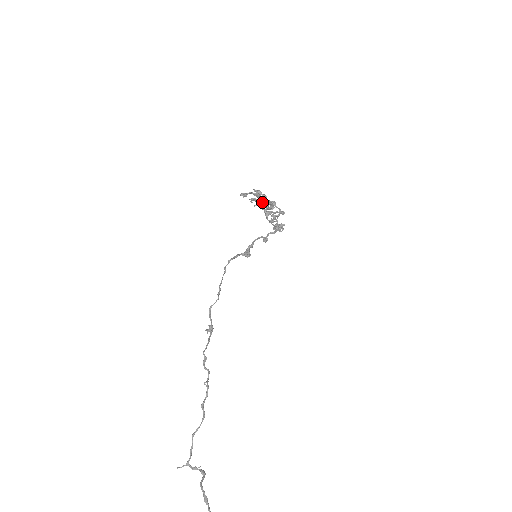
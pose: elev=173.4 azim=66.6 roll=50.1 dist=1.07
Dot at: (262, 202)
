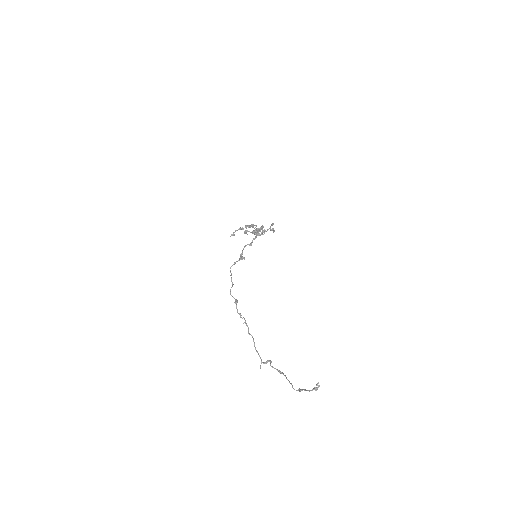
Dot at: occluded
